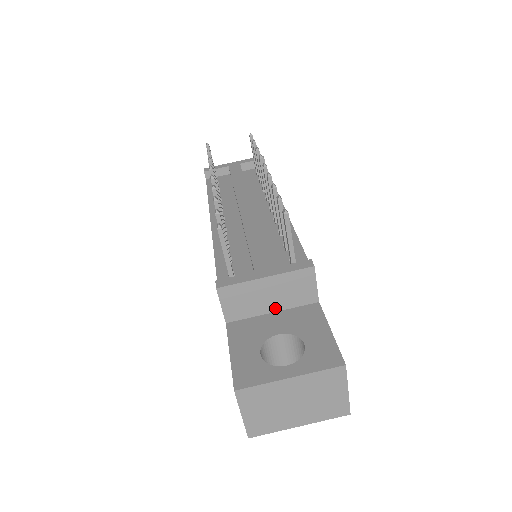
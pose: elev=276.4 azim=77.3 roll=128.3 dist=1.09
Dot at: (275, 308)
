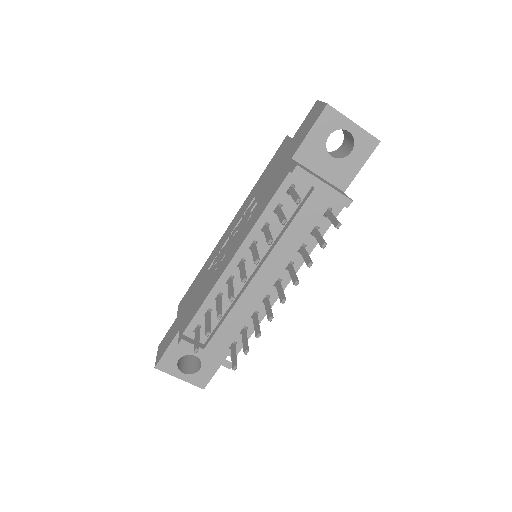
Dot at: occluded
